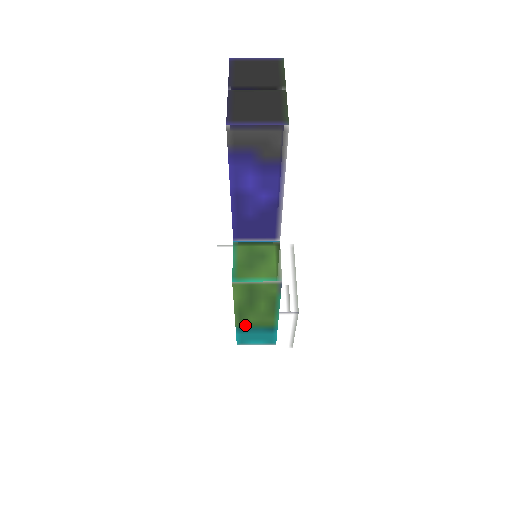
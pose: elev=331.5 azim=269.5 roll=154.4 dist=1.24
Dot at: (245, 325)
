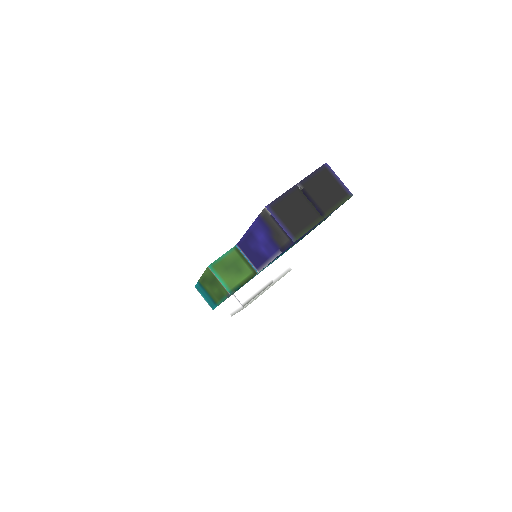
Dot at: (203, 286)
